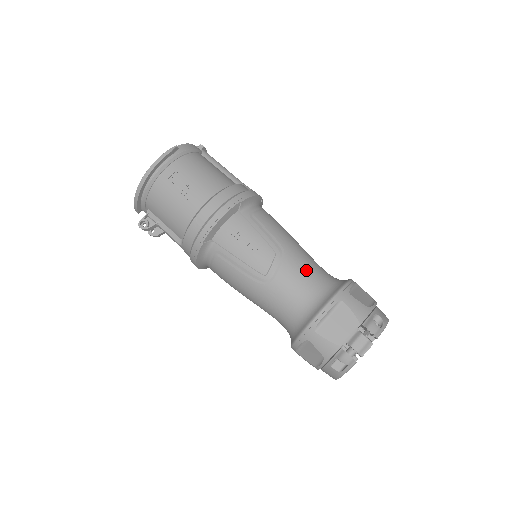
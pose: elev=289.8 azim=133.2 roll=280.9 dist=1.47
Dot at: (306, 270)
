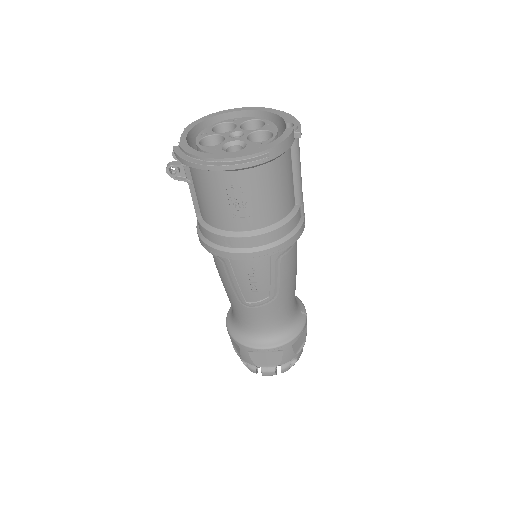
Dot at: (280, 313)
